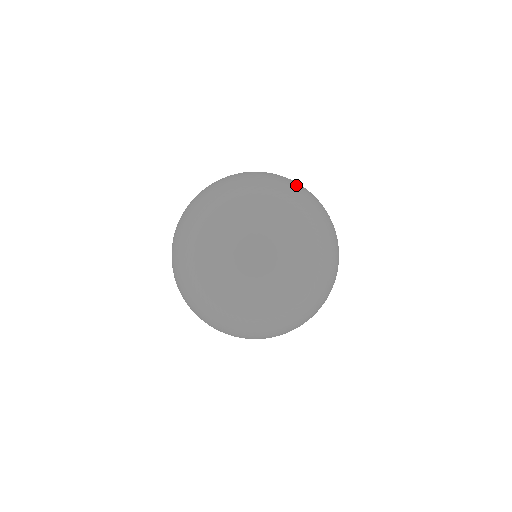
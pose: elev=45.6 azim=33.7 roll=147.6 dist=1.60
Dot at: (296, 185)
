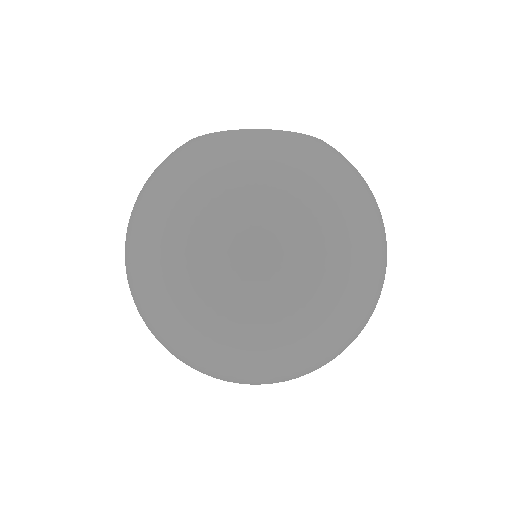
Dot at: (293, 287)
